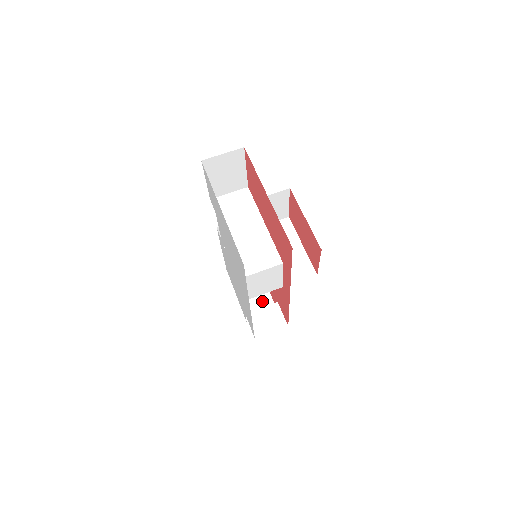
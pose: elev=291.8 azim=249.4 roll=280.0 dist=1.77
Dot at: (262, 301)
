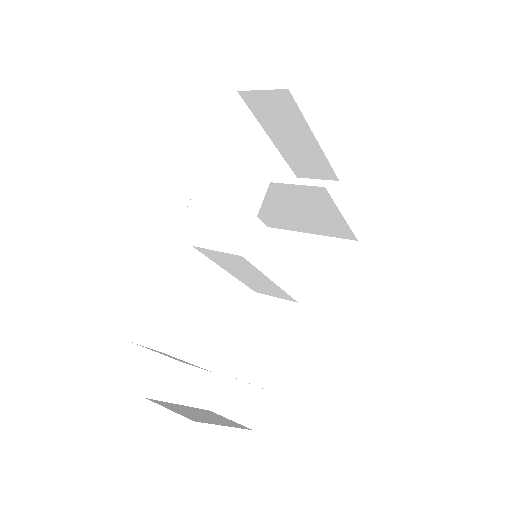
Dot at: (195, 416)
